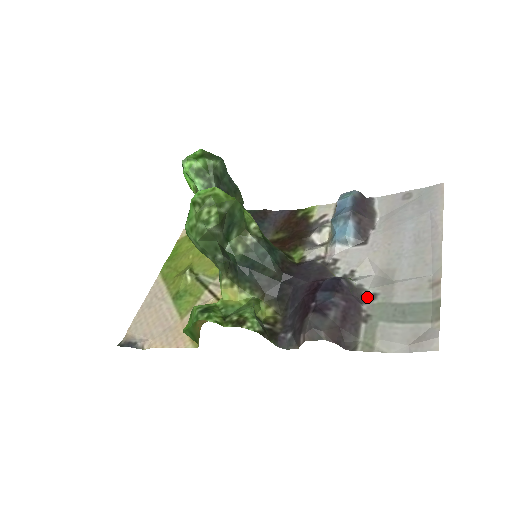
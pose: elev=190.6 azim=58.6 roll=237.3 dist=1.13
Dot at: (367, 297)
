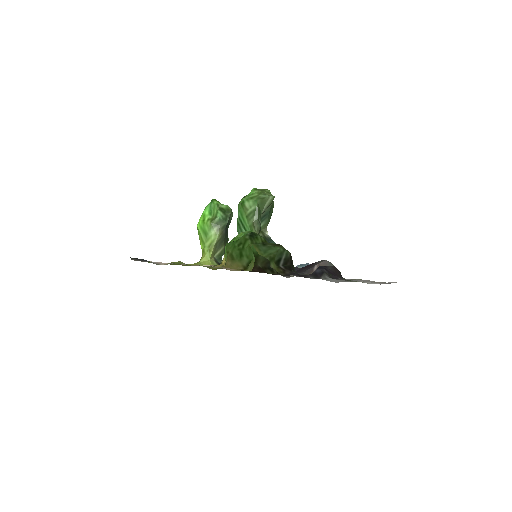
Dot at: (340, 279)
